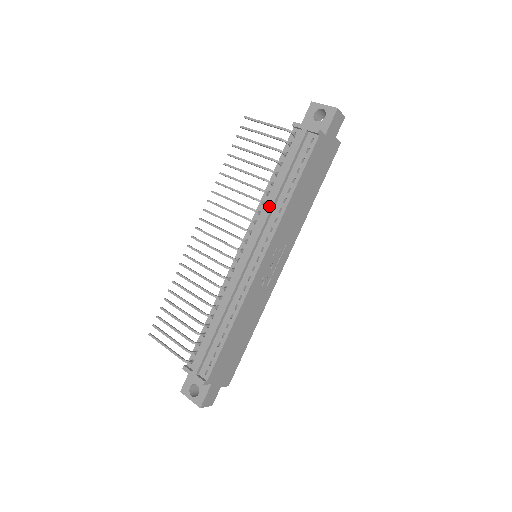
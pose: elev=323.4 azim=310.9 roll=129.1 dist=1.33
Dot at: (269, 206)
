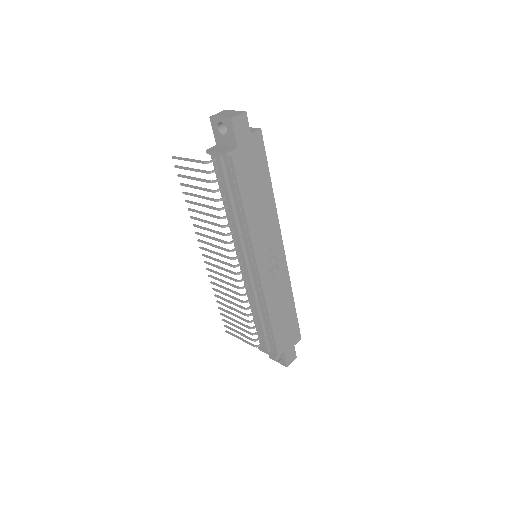
Dot at: (235, 228)
